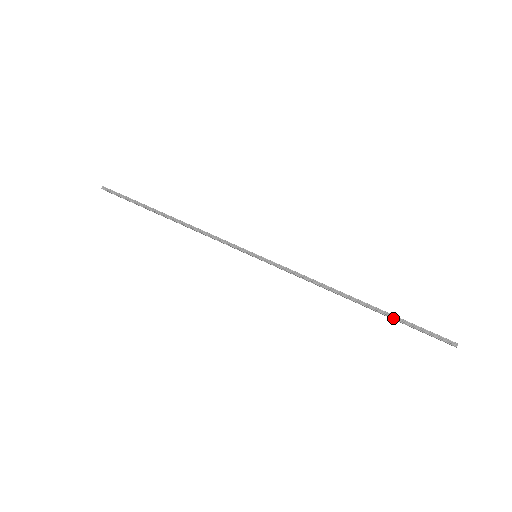
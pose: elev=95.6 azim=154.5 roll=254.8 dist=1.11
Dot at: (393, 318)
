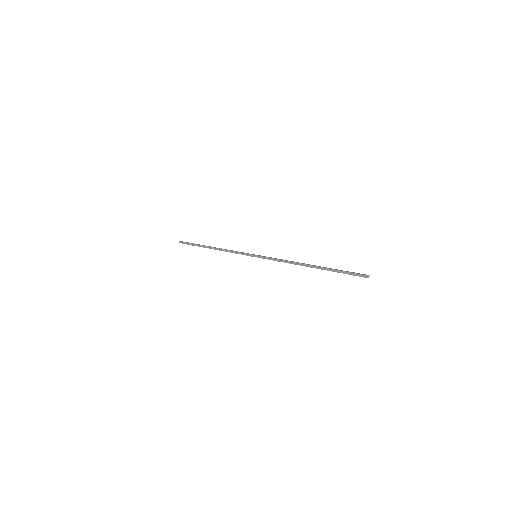
Dot at: occluded
